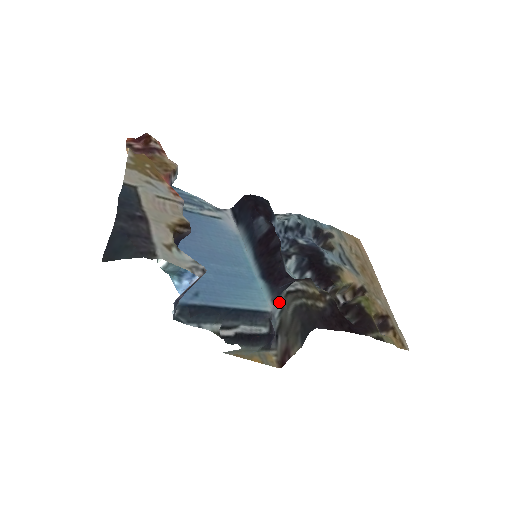
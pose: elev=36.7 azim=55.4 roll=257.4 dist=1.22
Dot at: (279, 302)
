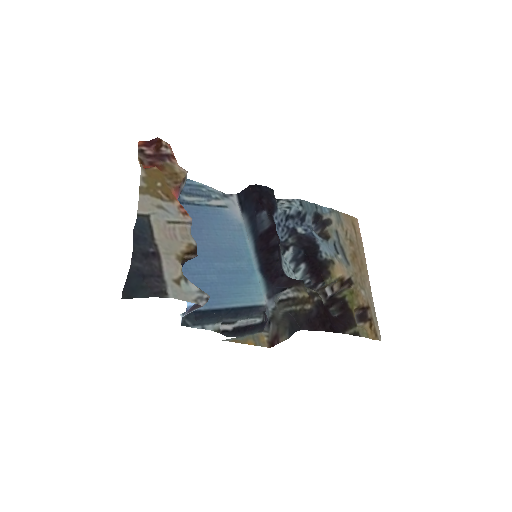
Dot at: (273, 301)
